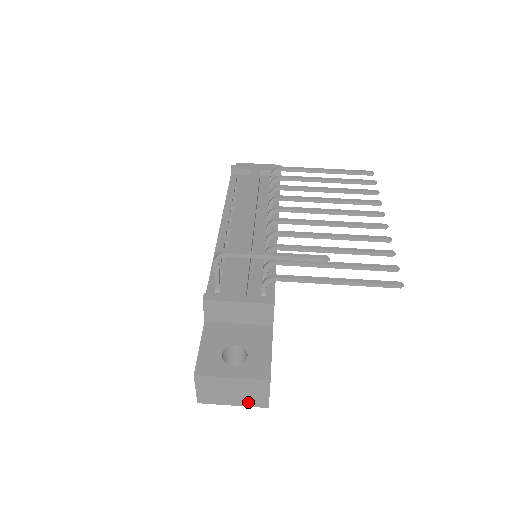
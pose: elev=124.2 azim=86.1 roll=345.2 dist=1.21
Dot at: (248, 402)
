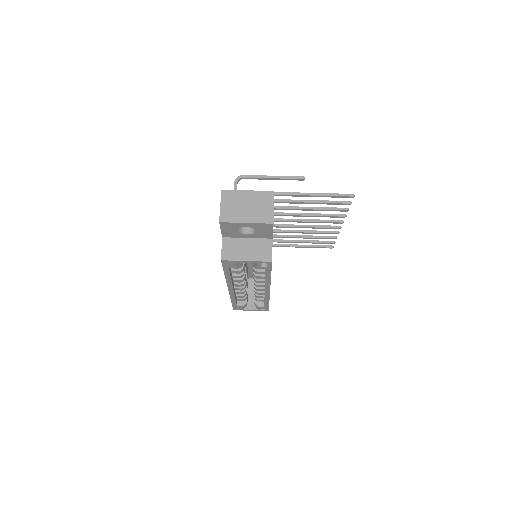
Dot at: (258, 218)
